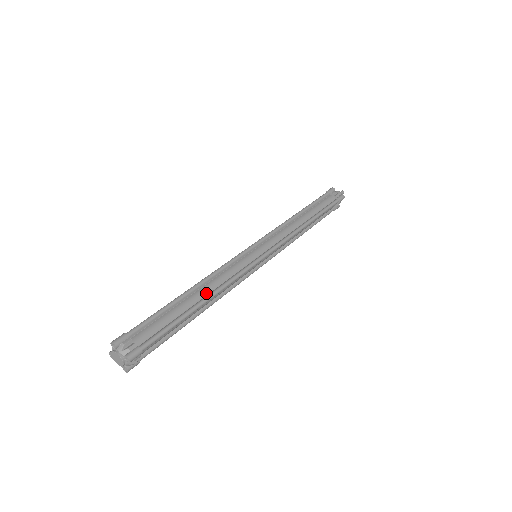
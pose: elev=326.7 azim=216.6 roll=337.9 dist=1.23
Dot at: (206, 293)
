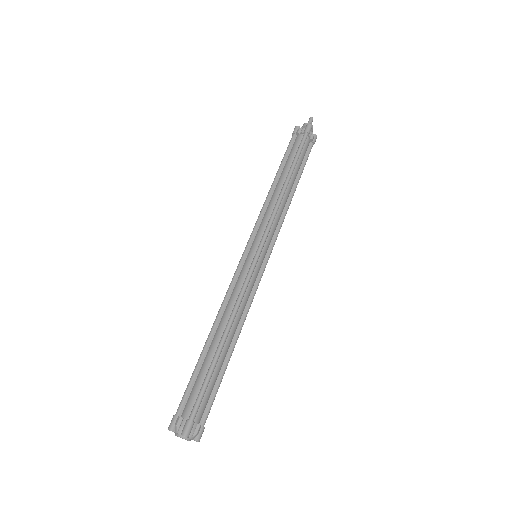
Dot at: (223, 329)
